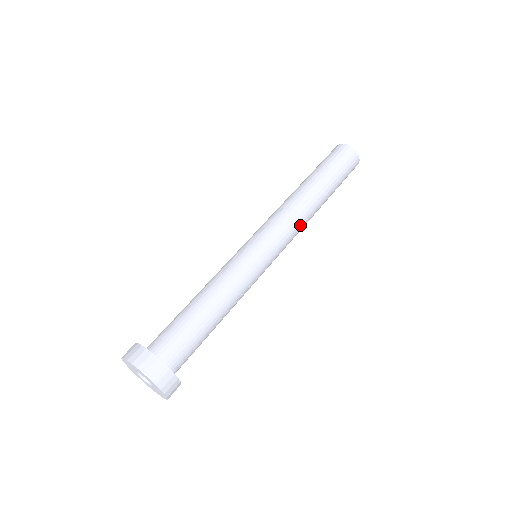
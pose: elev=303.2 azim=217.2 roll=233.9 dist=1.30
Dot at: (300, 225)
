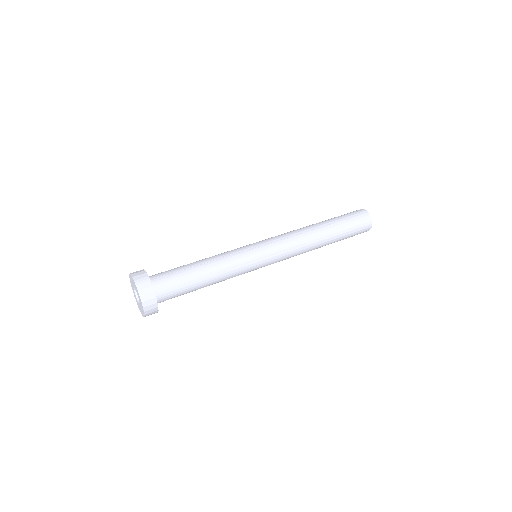
Dot at: (298, 243)
